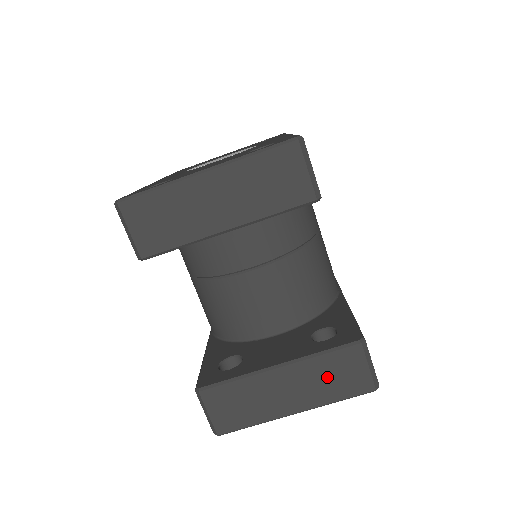
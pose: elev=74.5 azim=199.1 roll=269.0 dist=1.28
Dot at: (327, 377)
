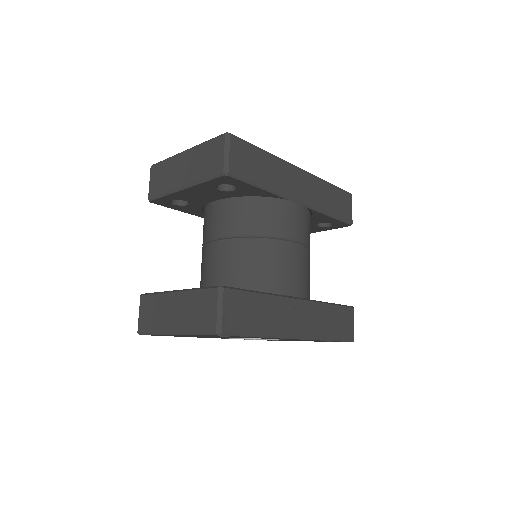
Dot at: (195, 309)
